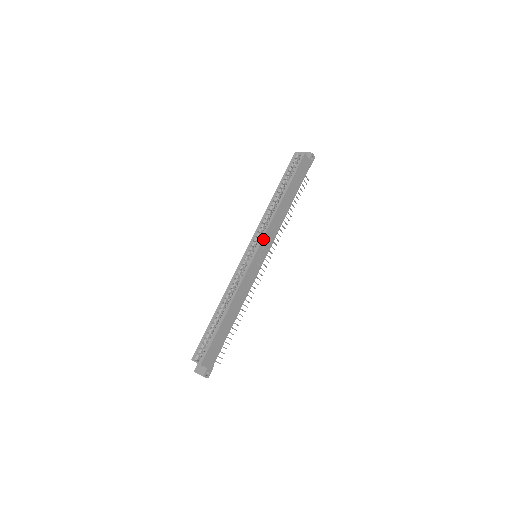
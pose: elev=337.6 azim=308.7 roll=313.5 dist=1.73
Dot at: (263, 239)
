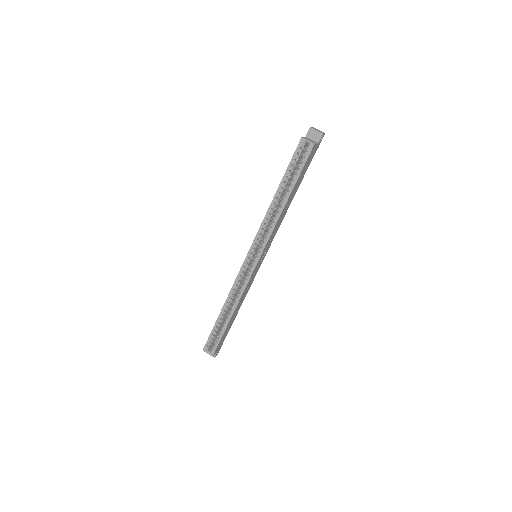
Dot at: (264, 248)
